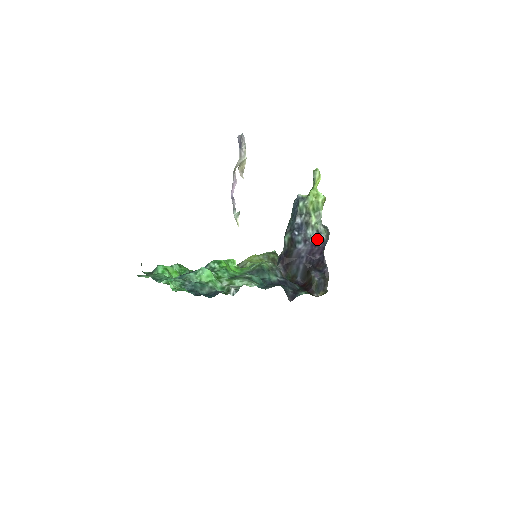
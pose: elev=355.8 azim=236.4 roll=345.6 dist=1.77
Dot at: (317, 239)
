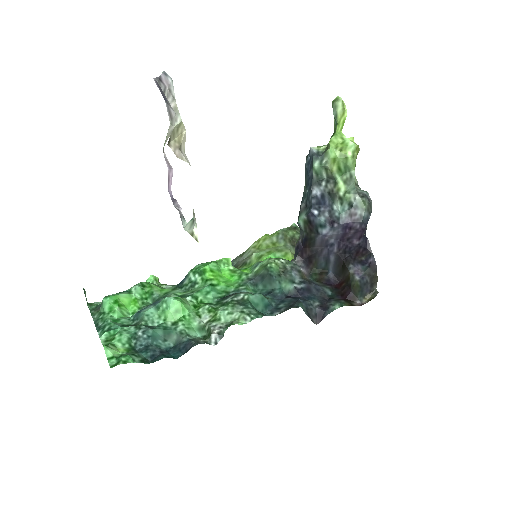
Dot at: (351, 218)
